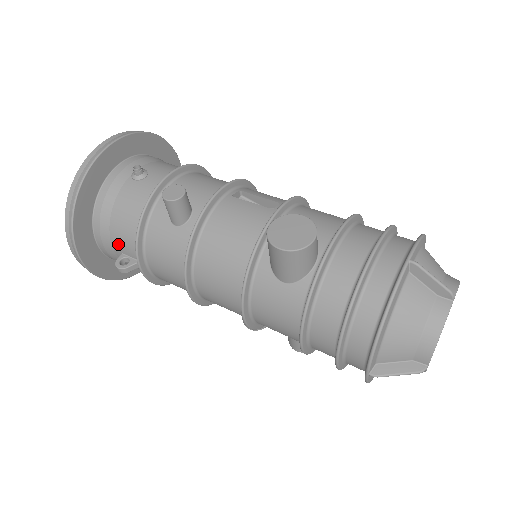
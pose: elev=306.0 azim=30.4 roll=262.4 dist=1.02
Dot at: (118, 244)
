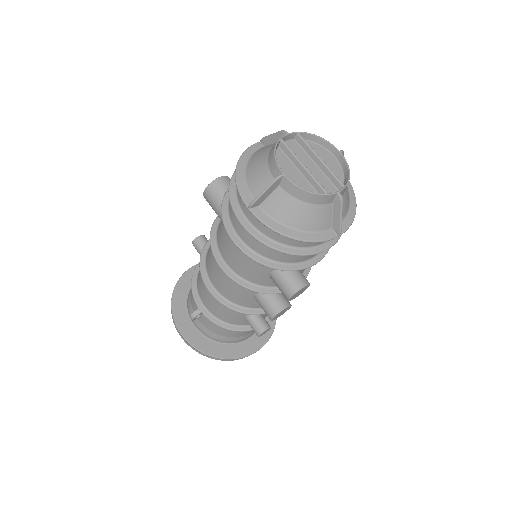
Dot at: (194, 306)
